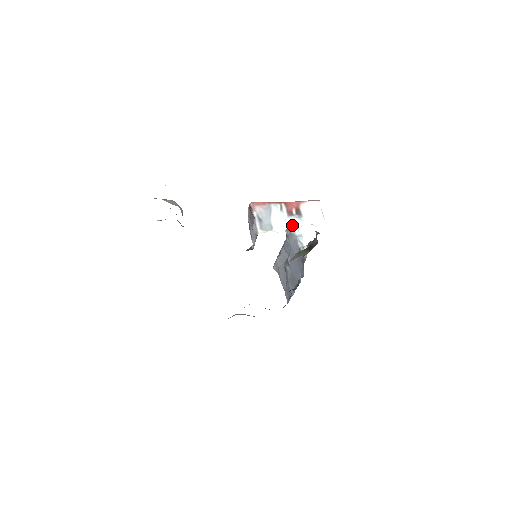
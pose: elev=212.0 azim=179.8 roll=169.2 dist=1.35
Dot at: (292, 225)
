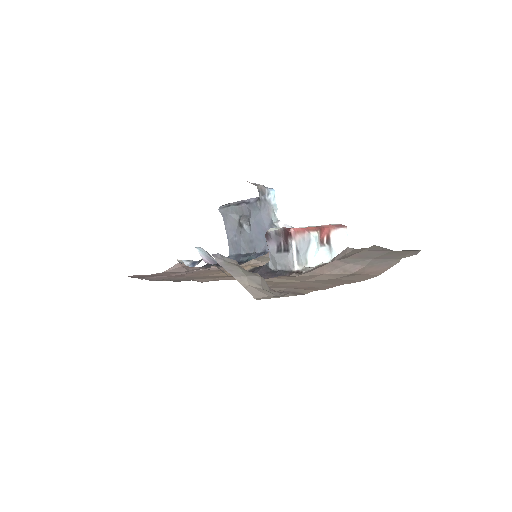
Dot at: (324, 259)
